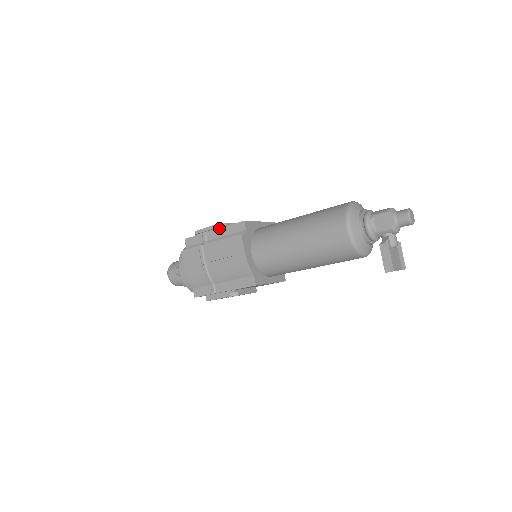
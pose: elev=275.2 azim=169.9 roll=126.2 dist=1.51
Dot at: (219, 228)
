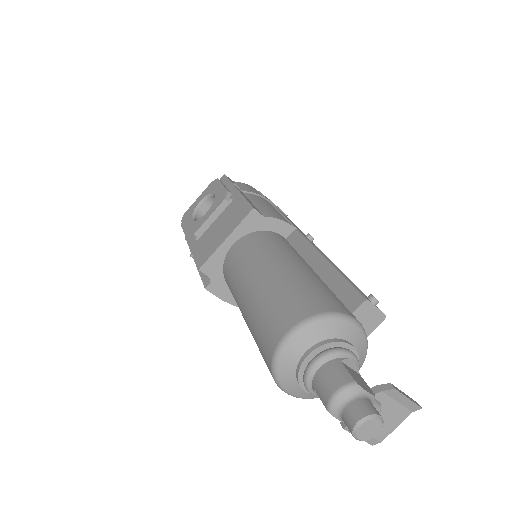
Dot at: occluded
